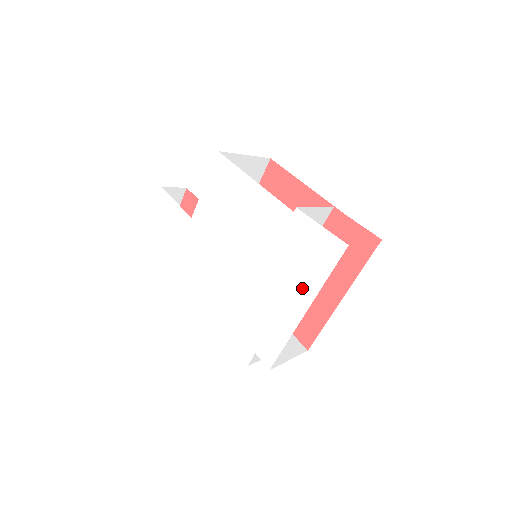
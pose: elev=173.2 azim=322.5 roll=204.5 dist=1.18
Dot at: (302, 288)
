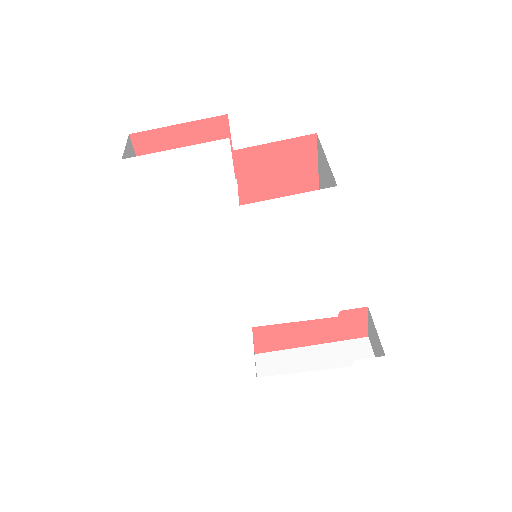
Dot at: (335, 386)
